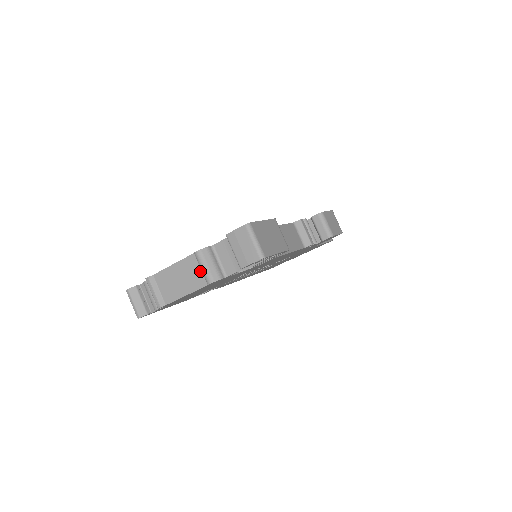
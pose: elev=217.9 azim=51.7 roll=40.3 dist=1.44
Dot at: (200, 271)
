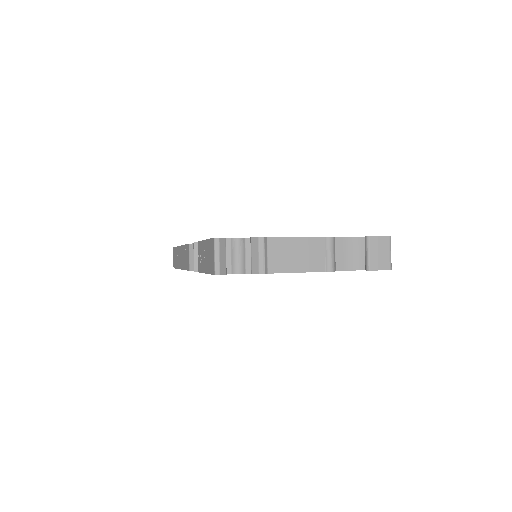
Dot at: (324, 256)
